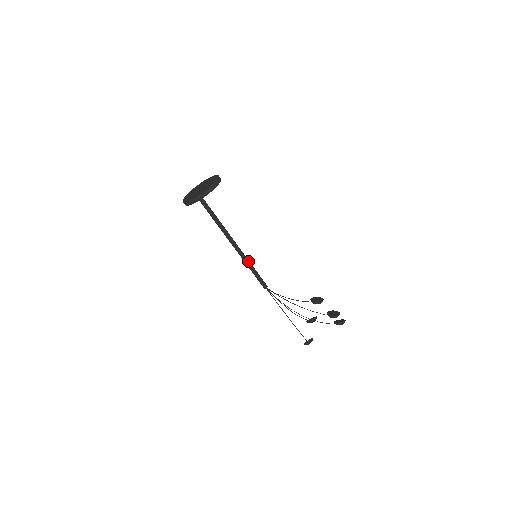
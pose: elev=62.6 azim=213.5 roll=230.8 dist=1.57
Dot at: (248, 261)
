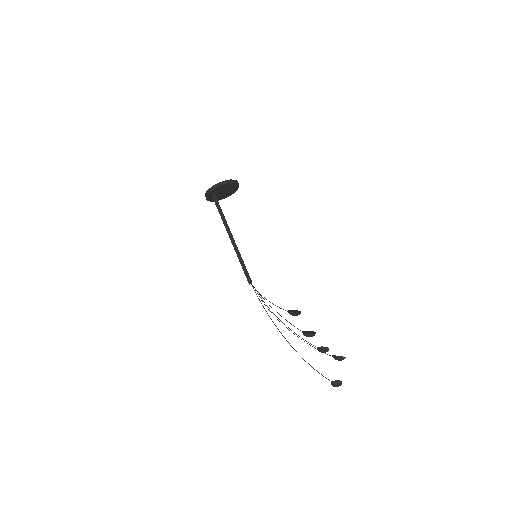
Dot at: (239, 254)
